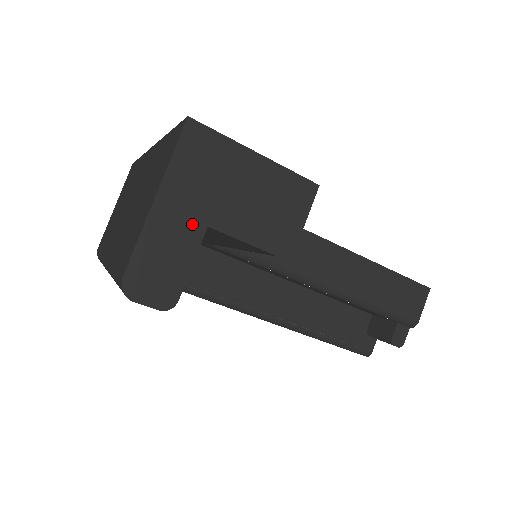
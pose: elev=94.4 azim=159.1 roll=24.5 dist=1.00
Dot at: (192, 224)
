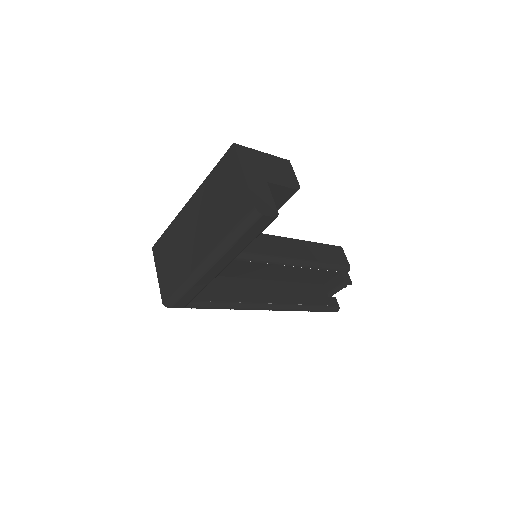
Dot at: (262, 182)
